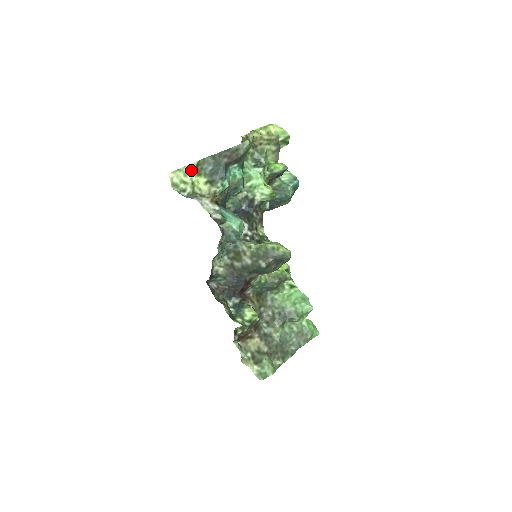
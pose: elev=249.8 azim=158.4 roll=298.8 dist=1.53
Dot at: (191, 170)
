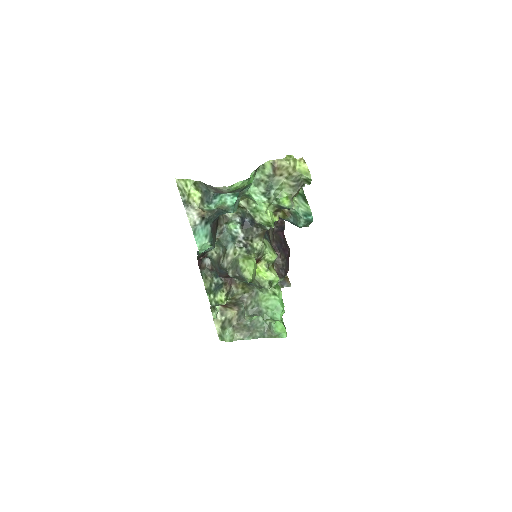
Dot at: (191, 184)
